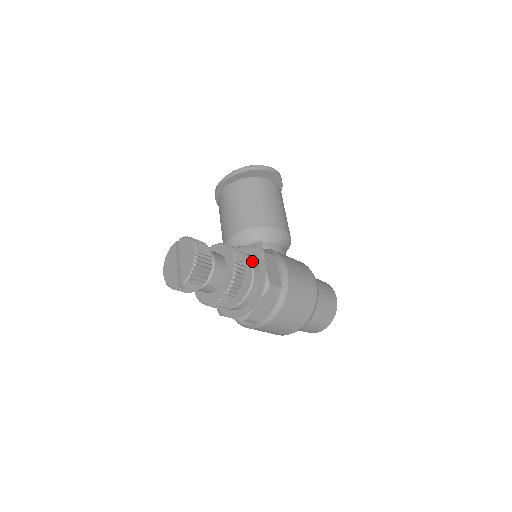
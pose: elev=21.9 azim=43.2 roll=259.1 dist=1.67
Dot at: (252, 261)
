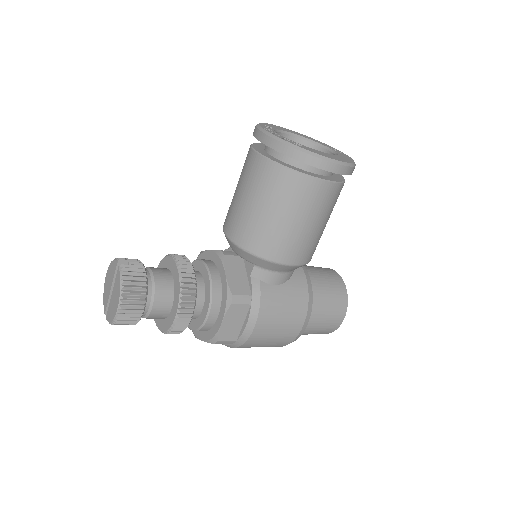
Dot at: (211, 307)
